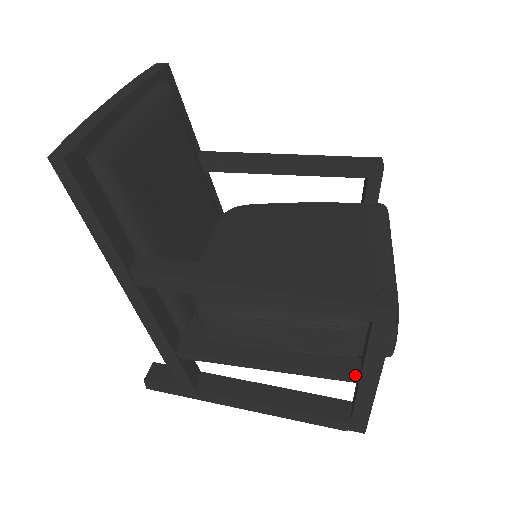
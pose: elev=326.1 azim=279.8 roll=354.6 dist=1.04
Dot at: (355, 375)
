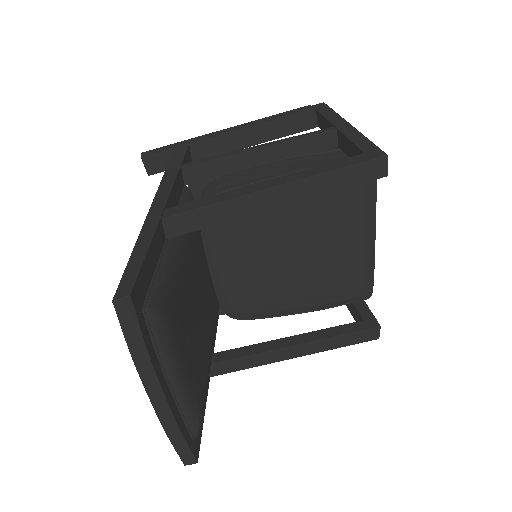
Dot at: occluded
